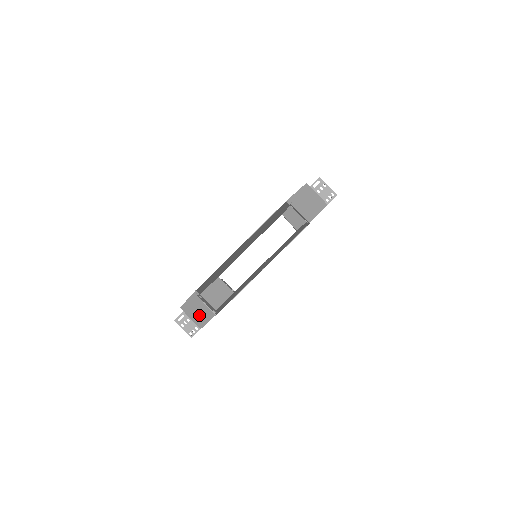
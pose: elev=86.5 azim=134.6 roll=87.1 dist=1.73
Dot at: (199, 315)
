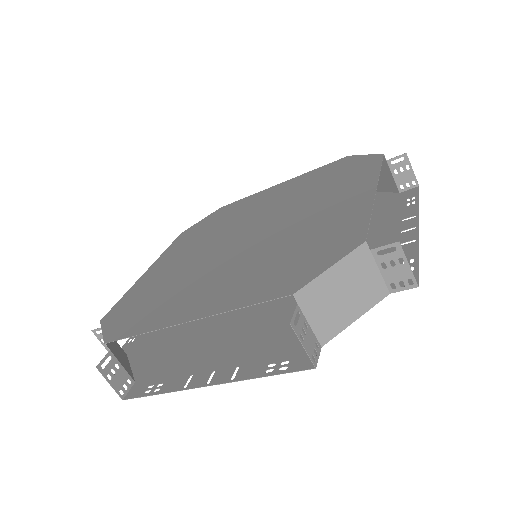
Dot at: (119, 352)
